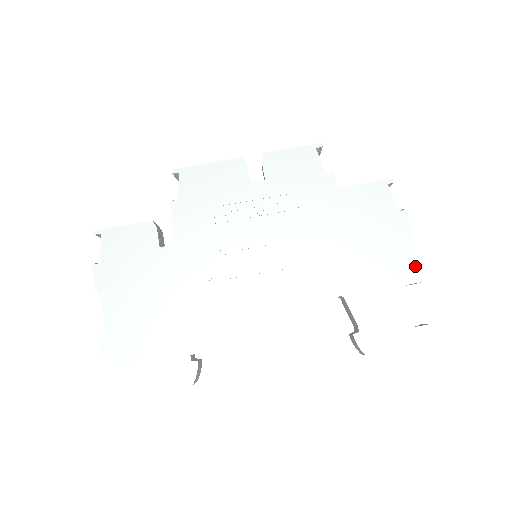
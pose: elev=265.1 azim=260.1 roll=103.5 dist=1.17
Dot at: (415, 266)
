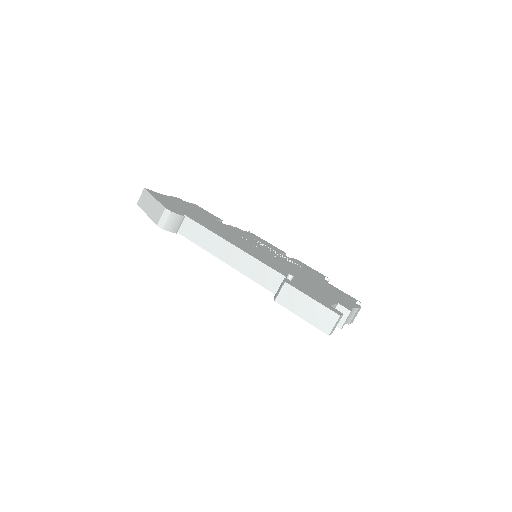
Dot at: (351, 308)
